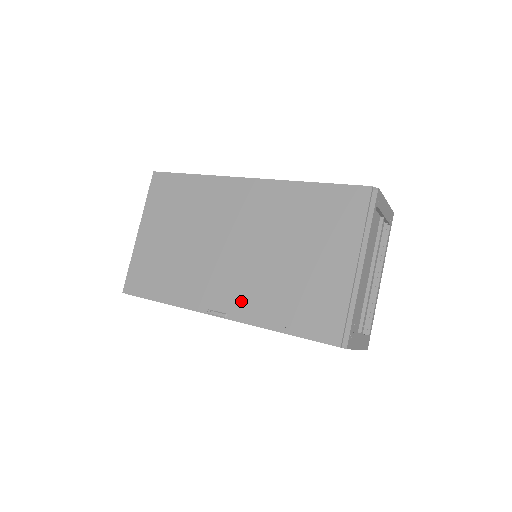
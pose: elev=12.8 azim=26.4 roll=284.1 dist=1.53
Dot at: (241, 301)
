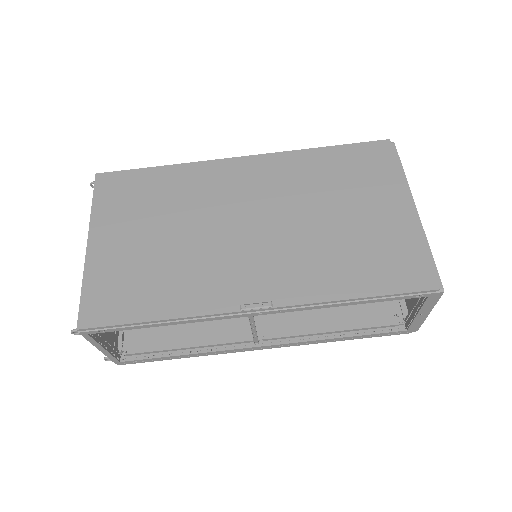
Dot at: (287, 280)
